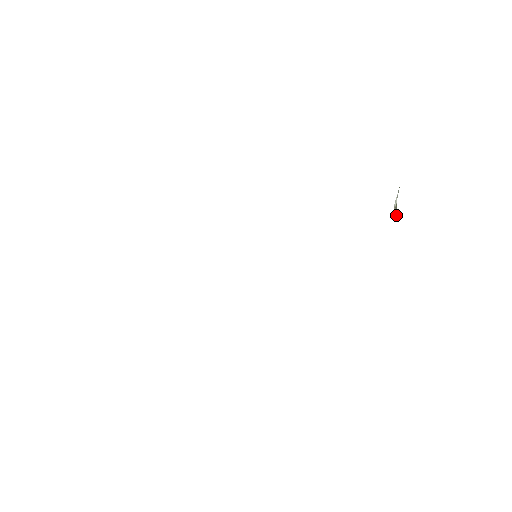
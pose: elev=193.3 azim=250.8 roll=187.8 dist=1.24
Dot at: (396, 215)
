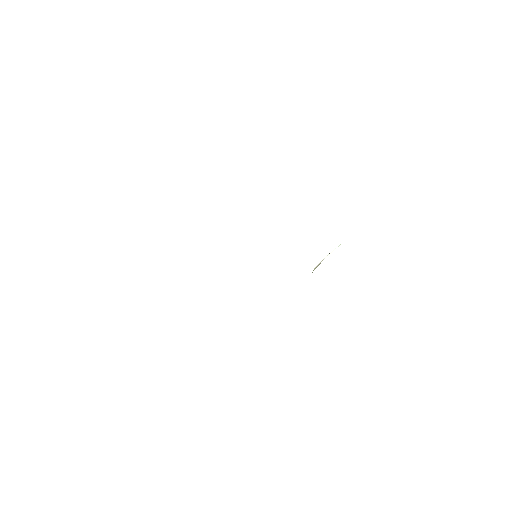
Dot at: occluded
